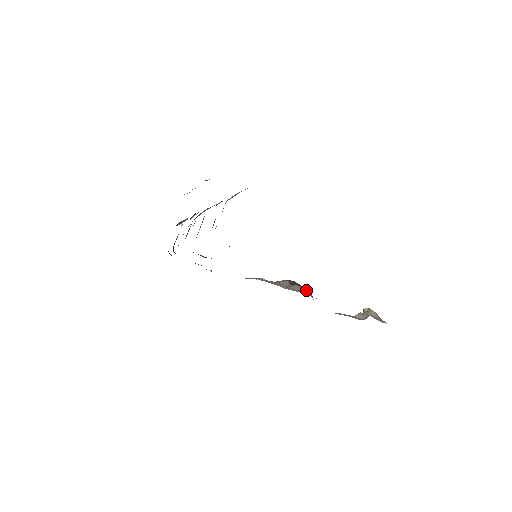
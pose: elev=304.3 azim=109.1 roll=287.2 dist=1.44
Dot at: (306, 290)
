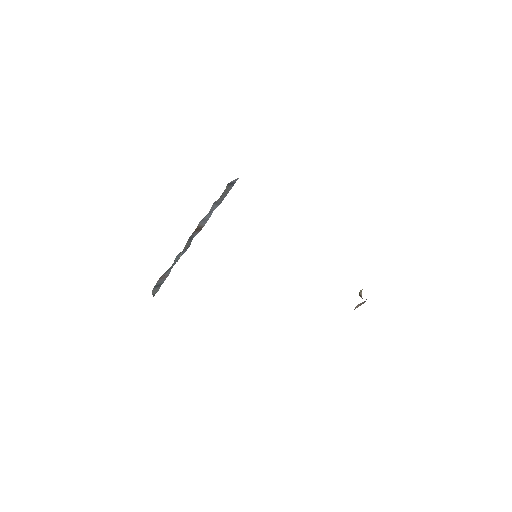
Dot at: occluded
